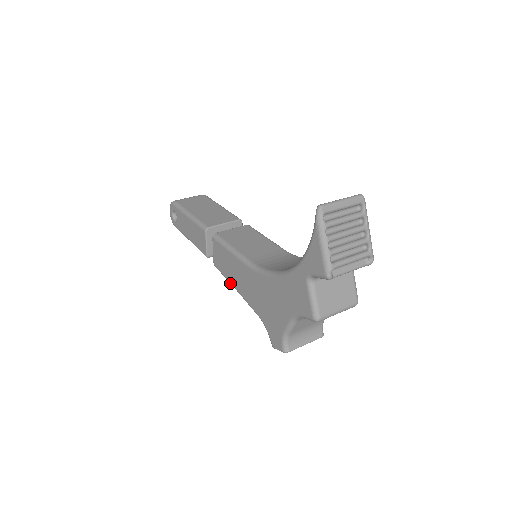
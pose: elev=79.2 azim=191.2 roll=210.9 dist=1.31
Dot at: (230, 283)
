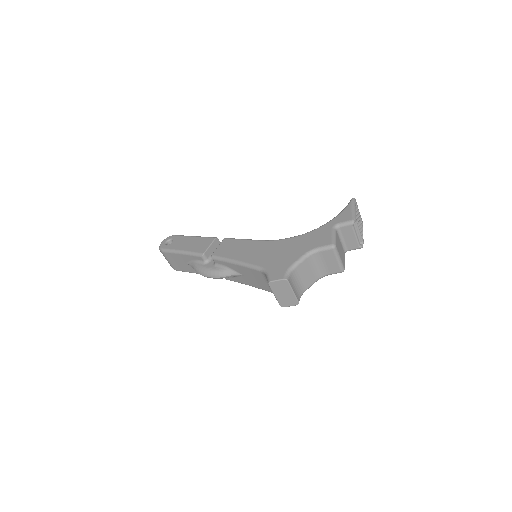
Dot at: (230, 259)
